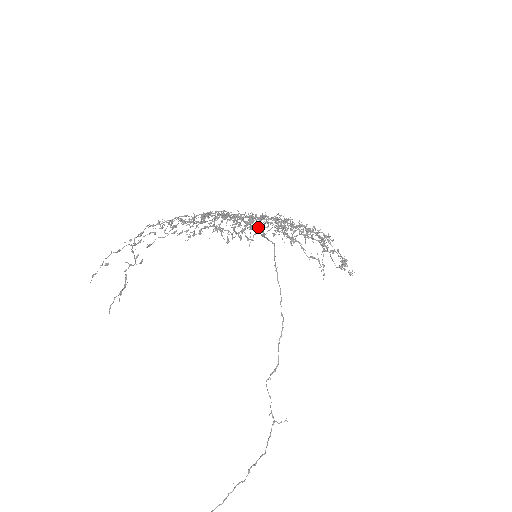
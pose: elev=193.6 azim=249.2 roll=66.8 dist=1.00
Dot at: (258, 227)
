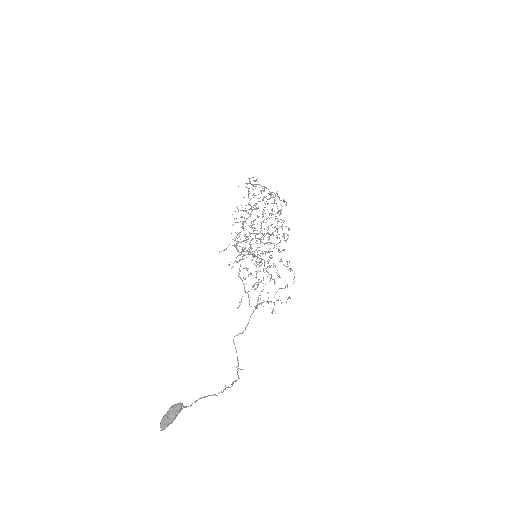
Dot at: occluded
